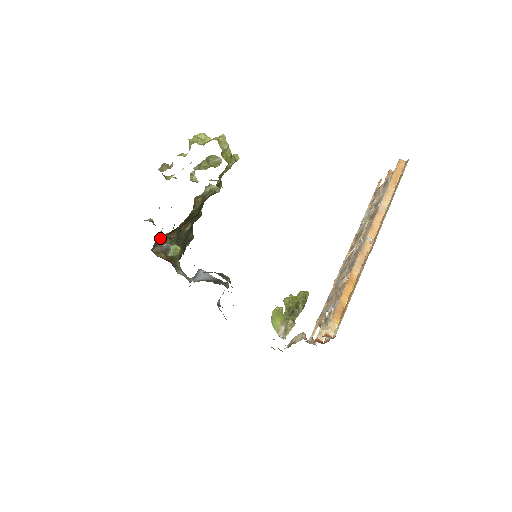
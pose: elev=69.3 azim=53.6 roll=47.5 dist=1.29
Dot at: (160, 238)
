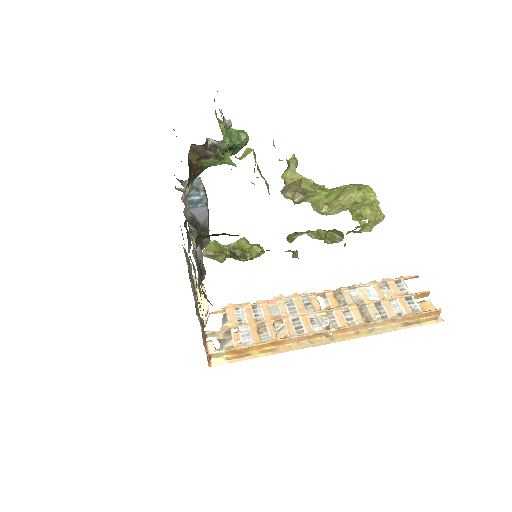
Dot at: (215, 140)
